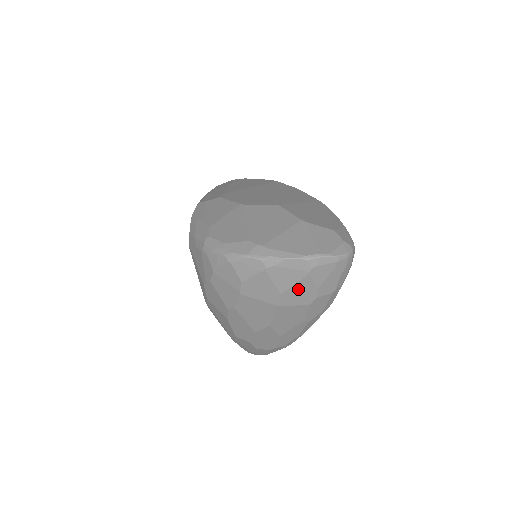
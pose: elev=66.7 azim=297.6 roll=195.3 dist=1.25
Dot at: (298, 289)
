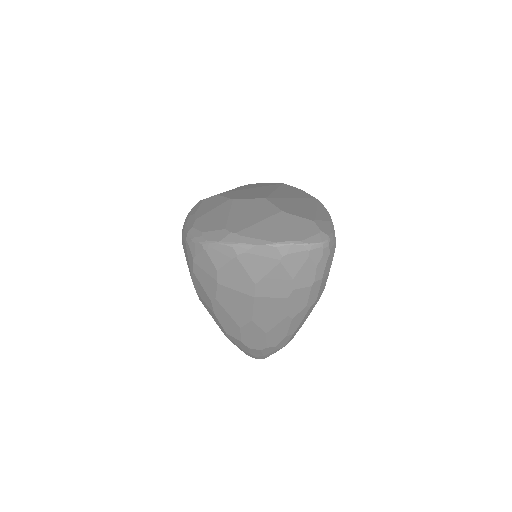
Dot at: (272, 279)
